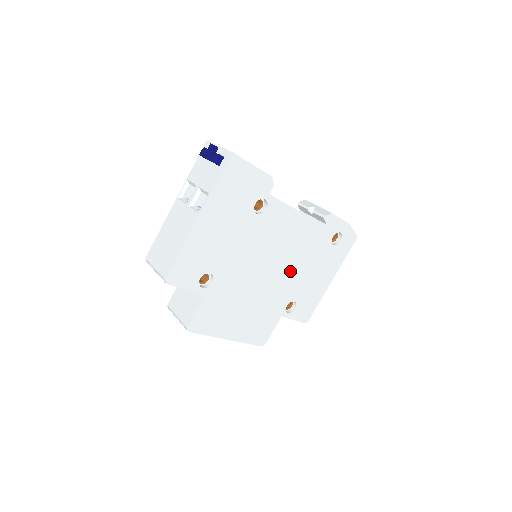
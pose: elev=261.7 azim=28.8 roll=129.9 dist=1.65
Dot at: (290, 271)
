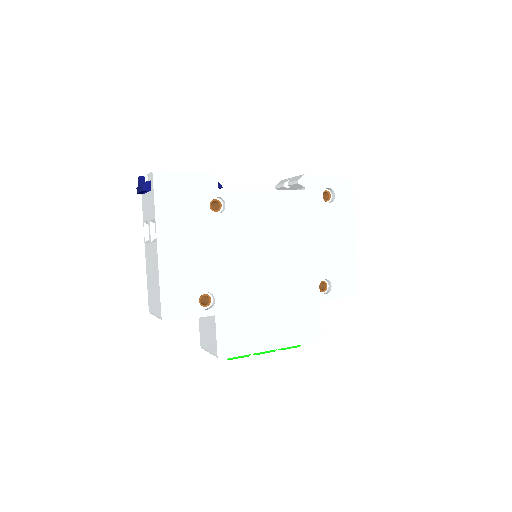
Dot at: (297, 251)
